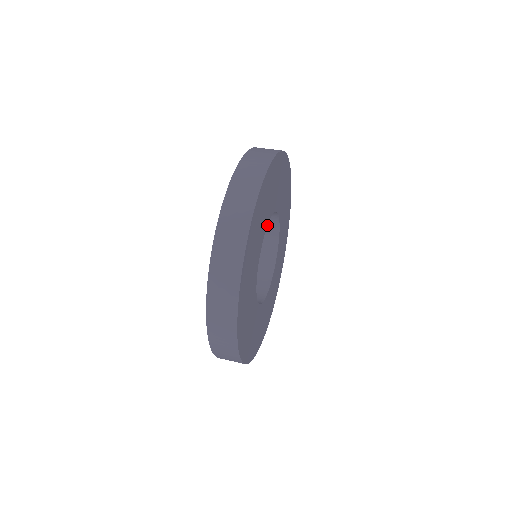
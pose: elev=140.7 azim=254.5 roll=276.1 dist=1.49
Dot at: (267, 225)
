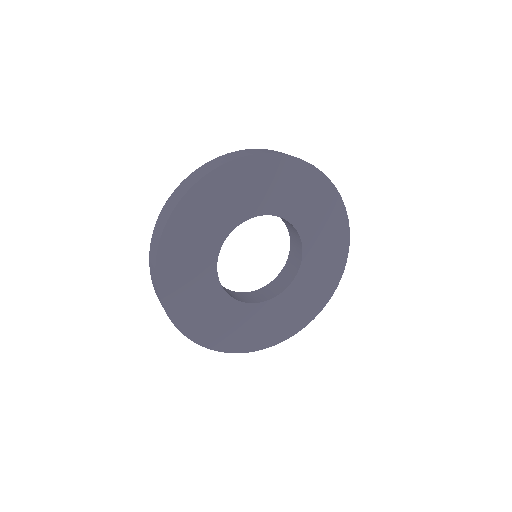
Dot at: (220, 249)
